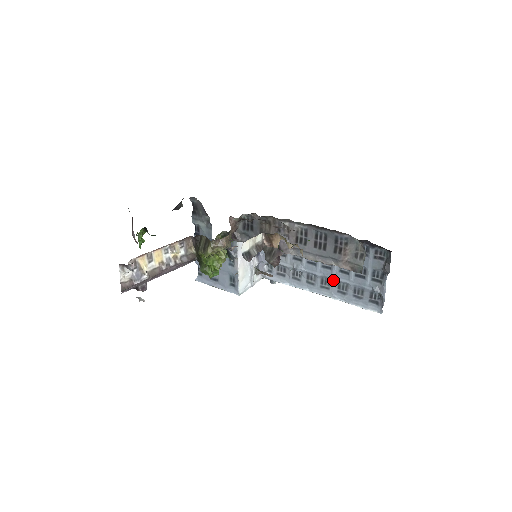
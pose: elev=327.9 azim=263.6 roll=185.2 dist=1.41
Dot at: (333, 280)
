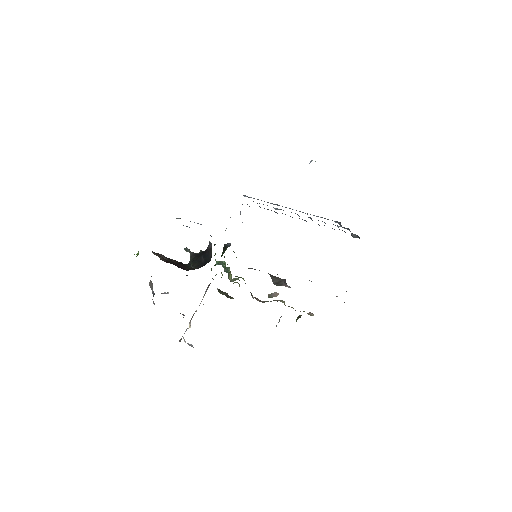
Dot at: occluded
